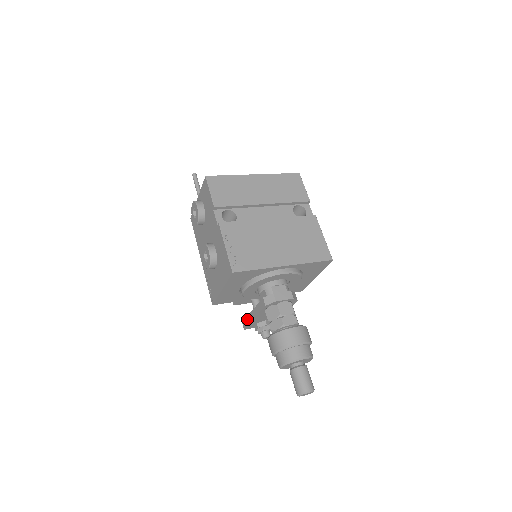
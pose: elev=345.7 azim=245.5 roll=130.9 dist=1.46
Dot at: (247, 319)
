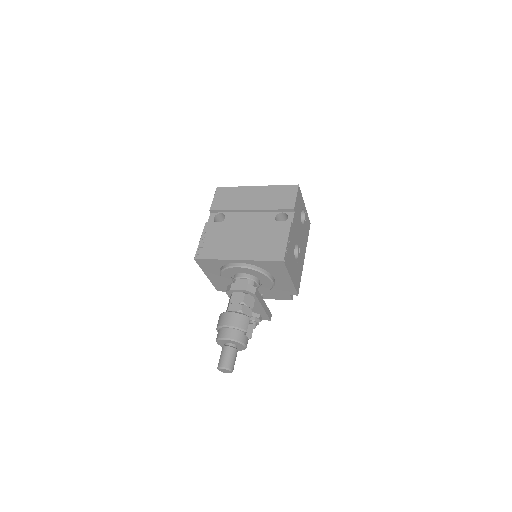
Dot at: occluded
